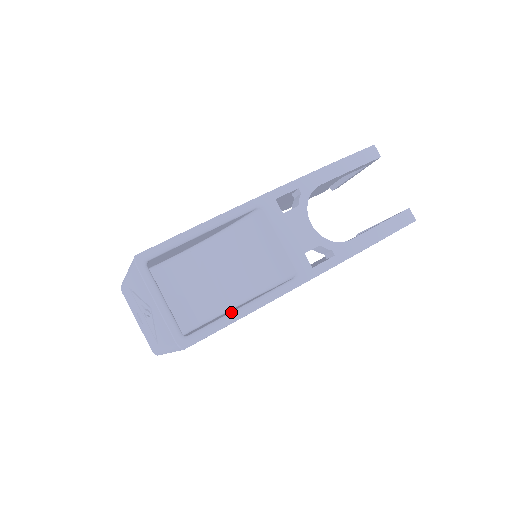
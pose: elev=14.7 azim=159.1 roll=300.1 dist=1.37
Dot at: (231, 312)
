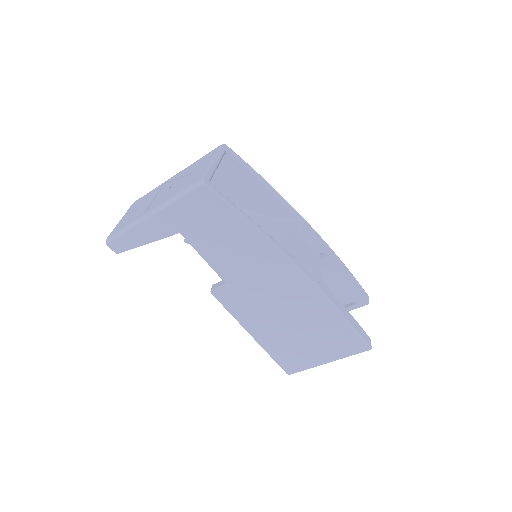
Dot at: (245, 214)
